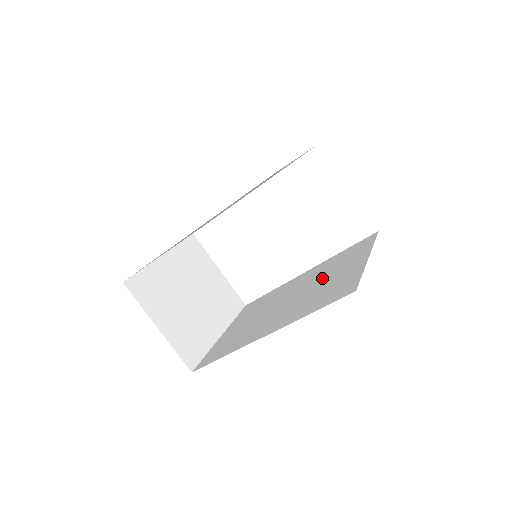
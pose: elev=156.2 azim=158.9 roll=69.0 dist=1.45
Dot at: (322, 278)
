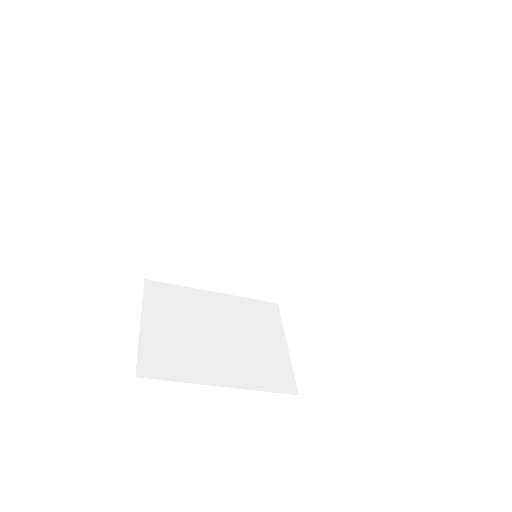
Dot at: occluded
